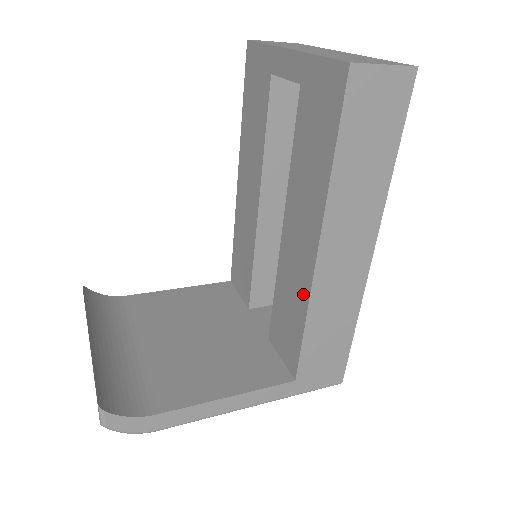
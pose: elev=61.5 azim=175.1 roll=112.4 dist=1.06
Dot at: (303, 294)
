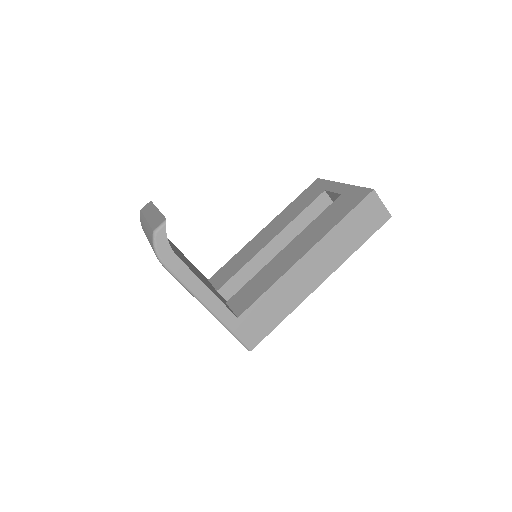
Dot at: (281, 272)
